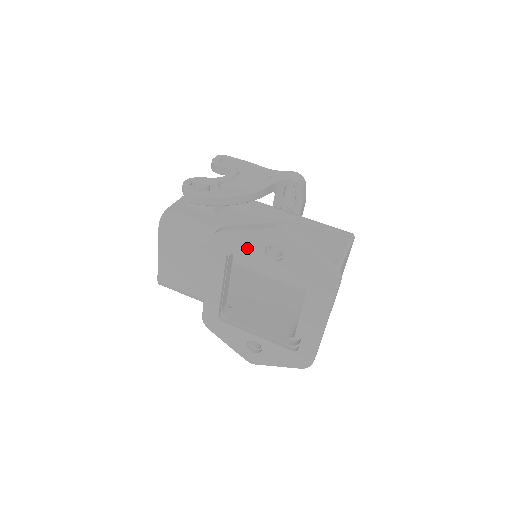
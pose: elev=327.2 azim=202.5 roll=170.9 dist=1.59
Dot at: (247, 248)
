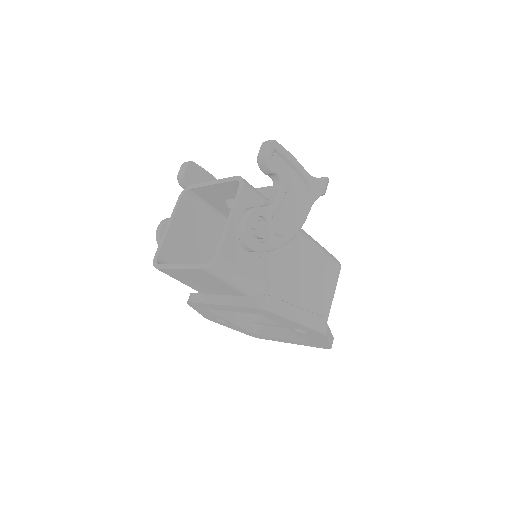
Dot at: (284, 322)
